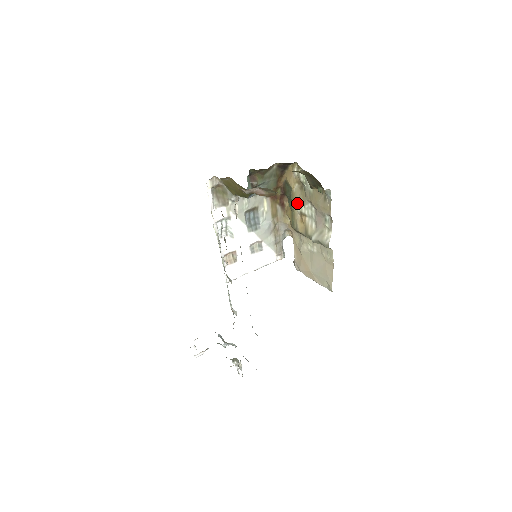
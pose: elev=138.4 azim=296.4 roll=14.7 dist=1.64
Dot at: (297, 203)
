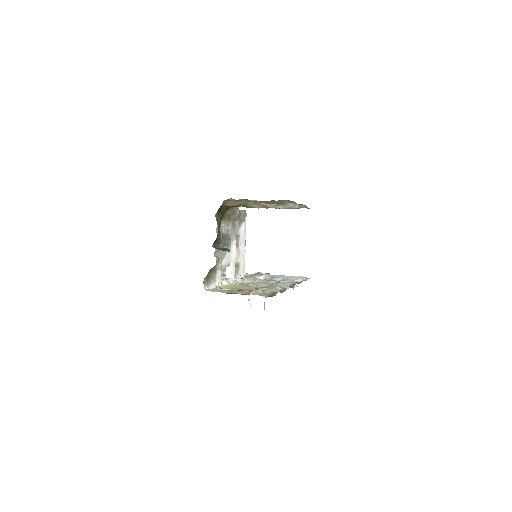
Dot at: occluded
